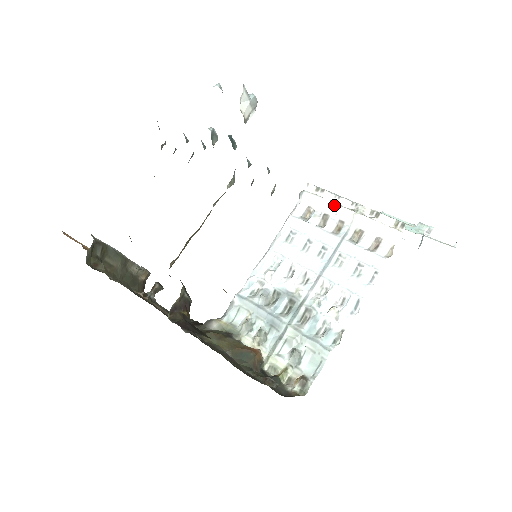
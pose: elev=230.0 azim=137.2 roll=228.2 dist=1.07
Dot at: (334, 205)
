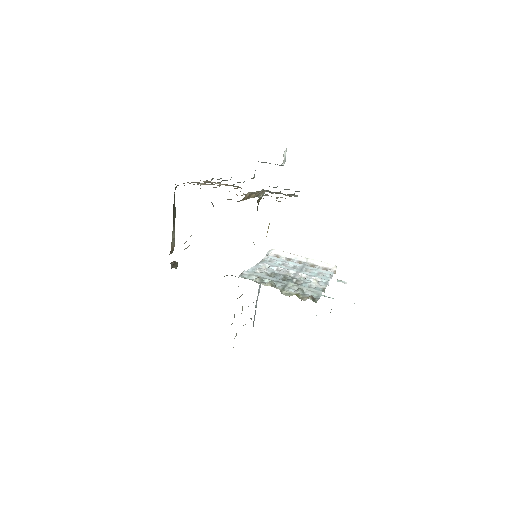
Dot at: (294, 255)
